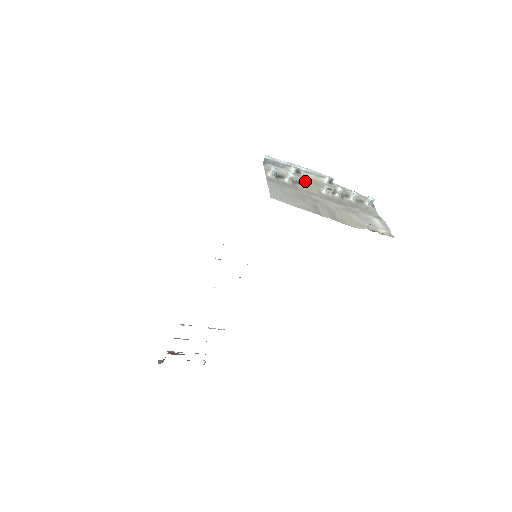
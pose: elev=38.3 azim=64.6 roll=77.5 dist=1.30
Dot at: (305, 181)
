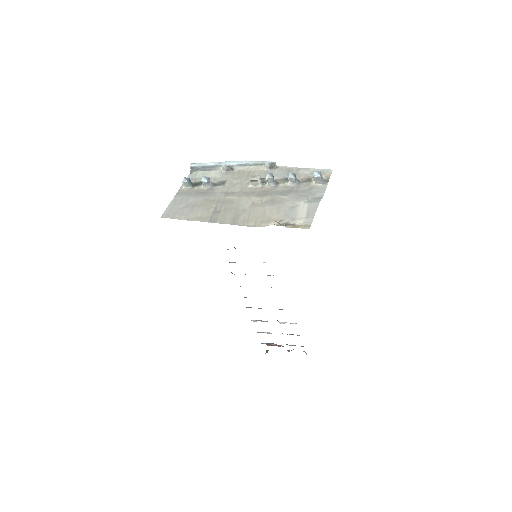
Dot at: (233, 178)
